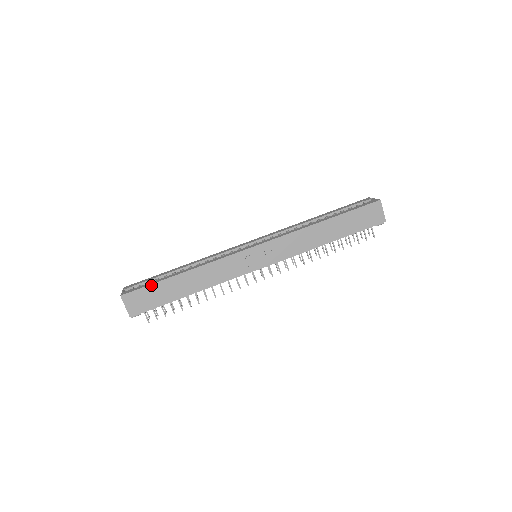
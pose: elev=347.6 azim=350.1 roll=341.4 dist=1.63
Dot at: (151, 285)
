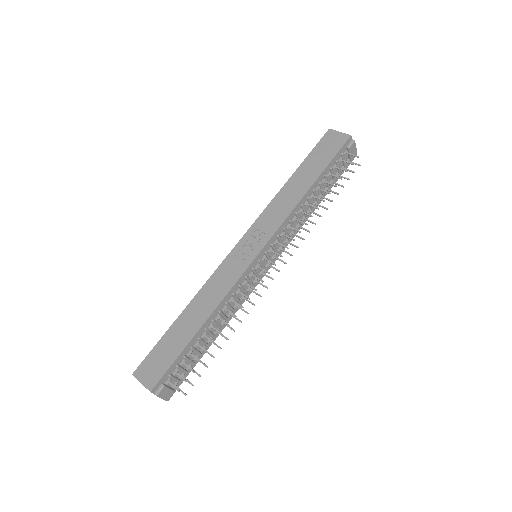
Dot at: (158, 343)
